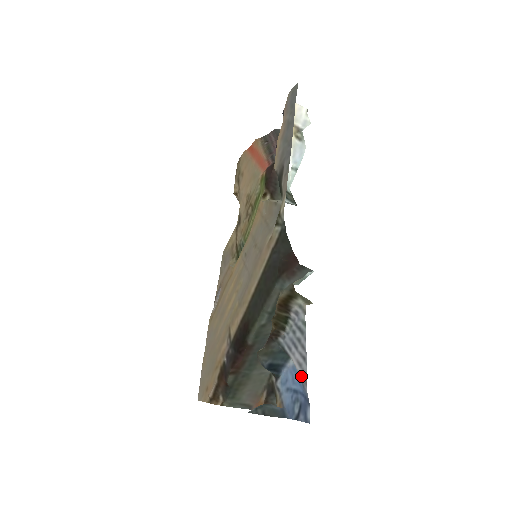
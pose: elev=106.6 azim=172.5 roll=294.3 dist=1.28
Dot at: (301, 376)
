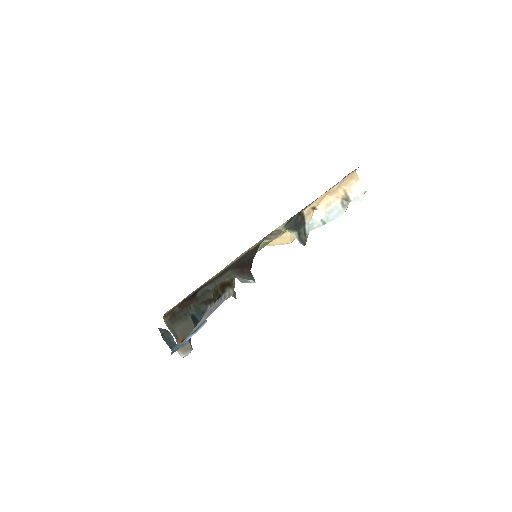
Dot at: (192, 331)
